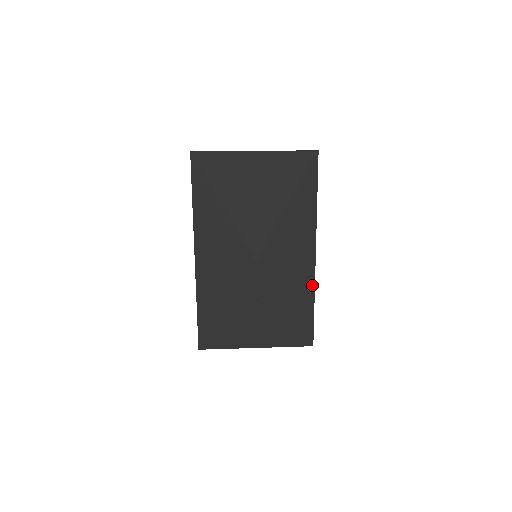
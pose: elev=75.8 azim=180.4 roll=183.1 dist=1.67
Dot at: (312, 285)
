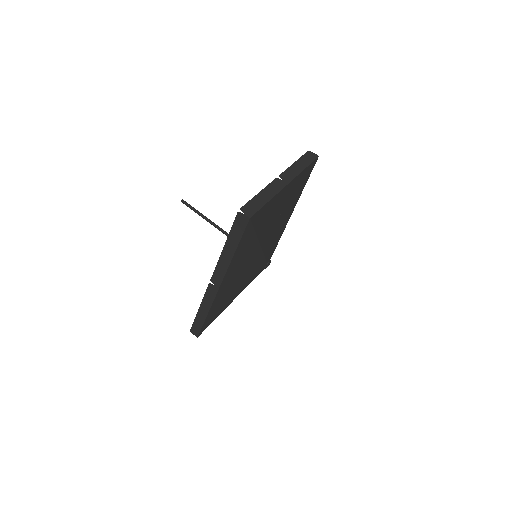
Dot at: occluded
